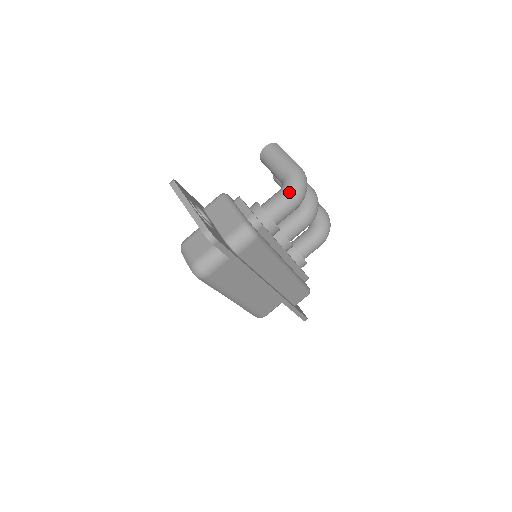
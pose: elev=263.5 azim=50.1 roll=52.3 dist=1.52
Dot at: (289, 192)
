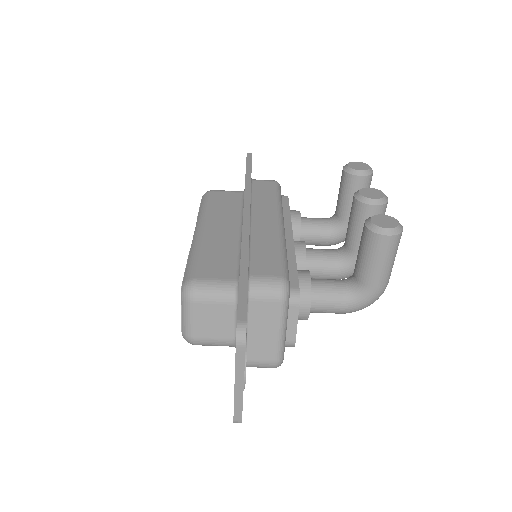
Dot at: (349, 311)
